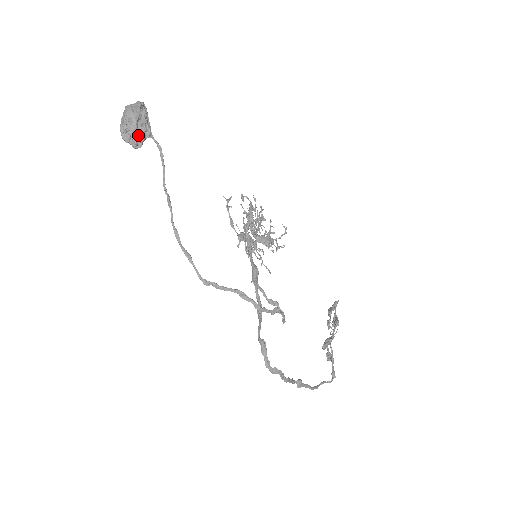
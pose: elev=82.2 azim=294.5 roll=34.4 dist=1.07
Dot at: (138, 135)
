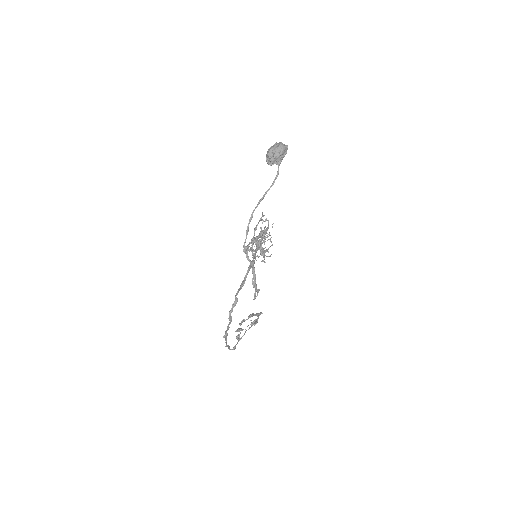
Dot at: (275, 160)
